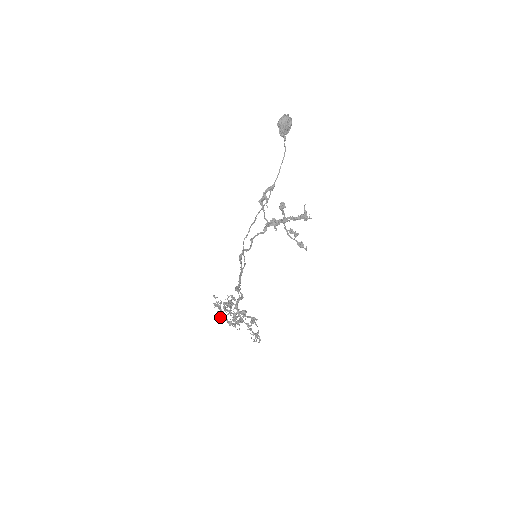
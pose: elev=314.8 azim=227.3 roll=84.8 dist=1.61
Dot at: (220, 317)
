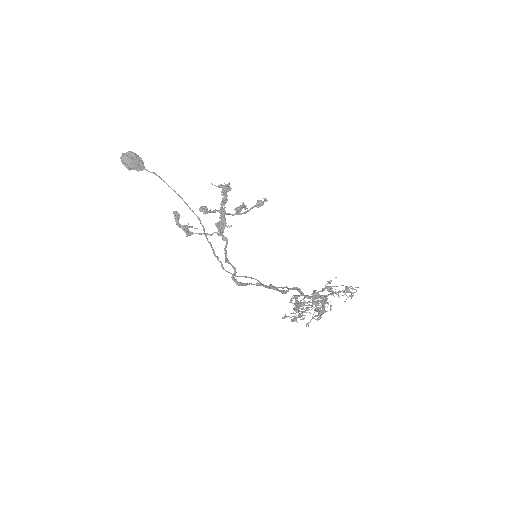
Dot at: occluded
